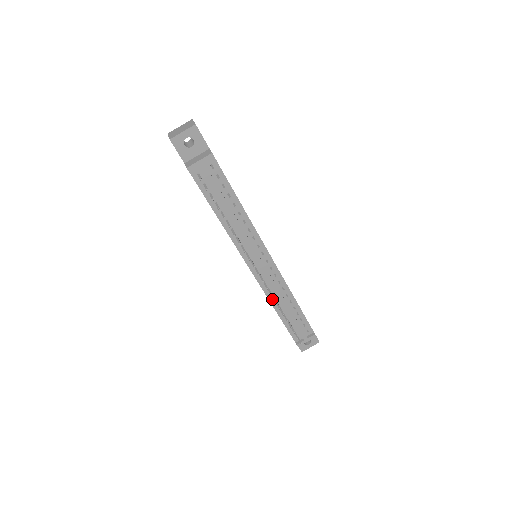
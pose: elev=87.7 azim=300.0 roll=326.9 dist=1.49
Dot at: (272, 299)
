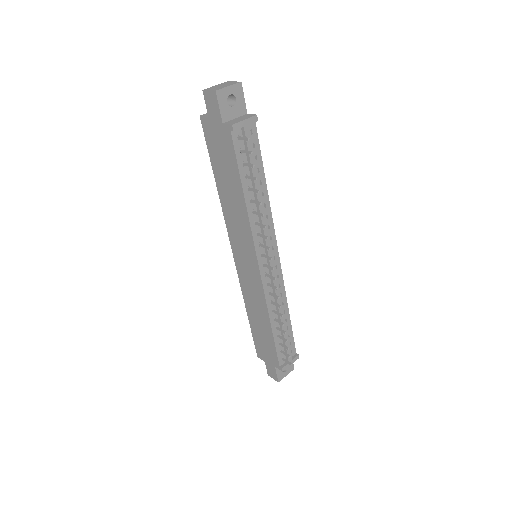
Dot at: (270, 307)
